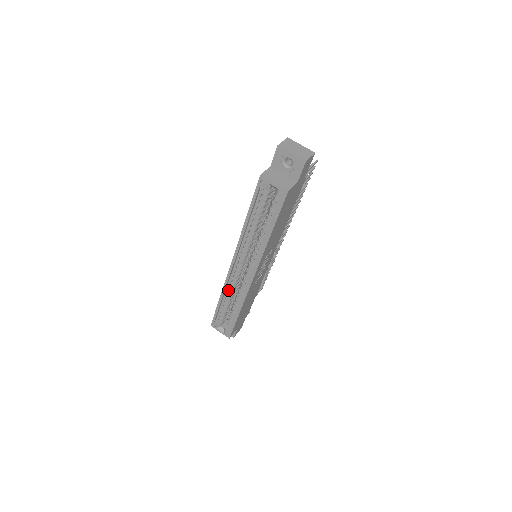
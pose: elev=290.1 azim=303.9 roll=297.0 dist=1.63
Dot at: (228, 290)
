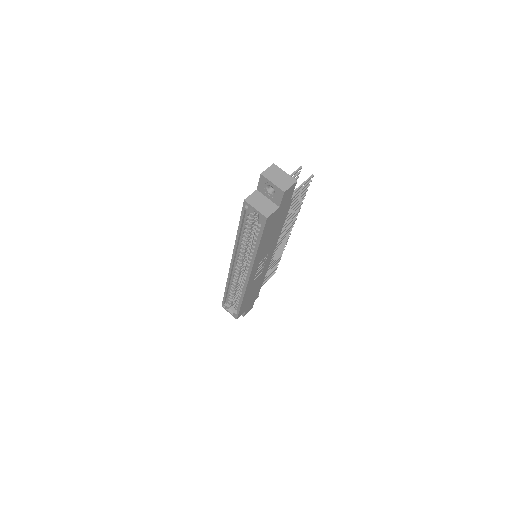
Dot at: (232, 282)
